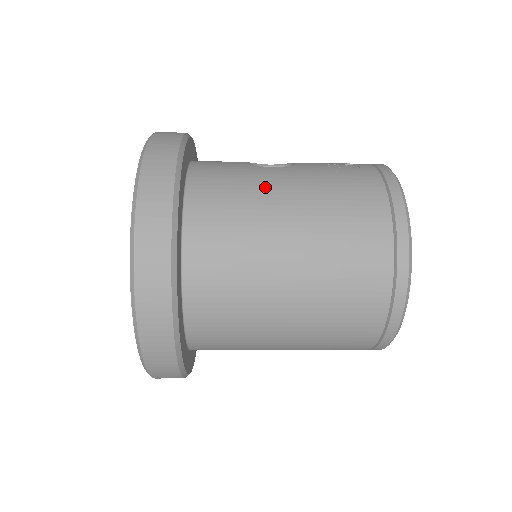
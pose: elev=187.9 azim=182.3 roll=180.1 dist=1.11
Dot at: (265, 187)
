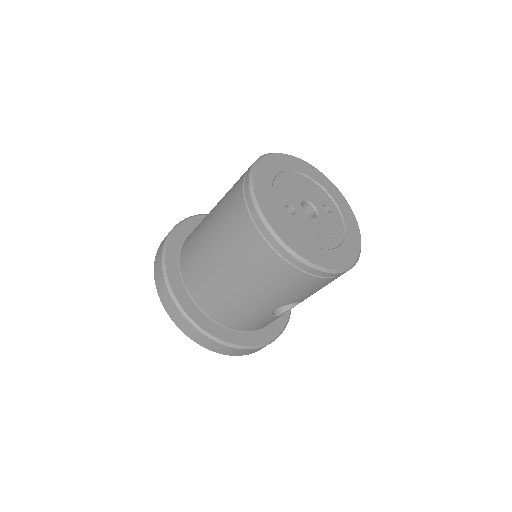
Dot at: occluded
